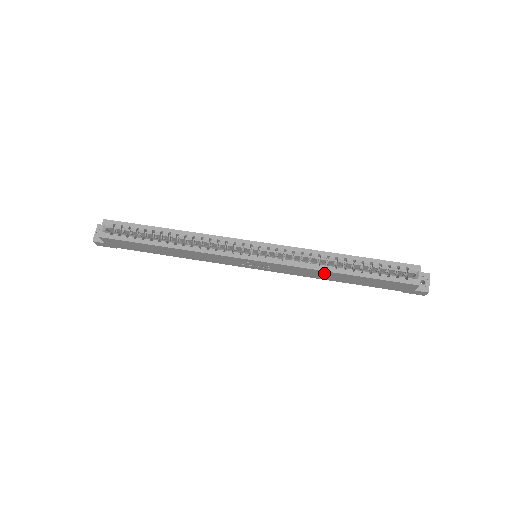
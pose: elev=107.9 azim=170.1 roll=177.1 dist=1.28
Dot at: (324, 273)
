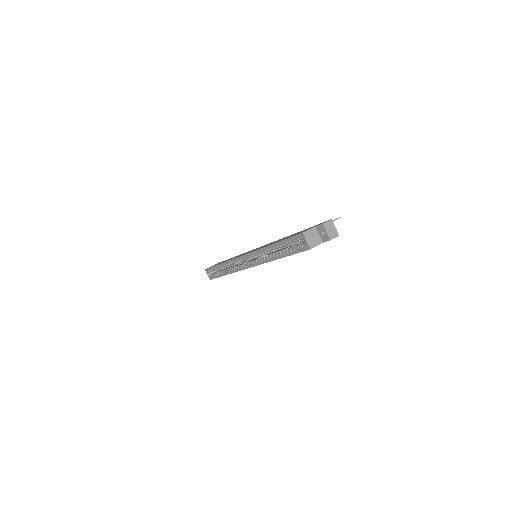
Dot at: occluded
